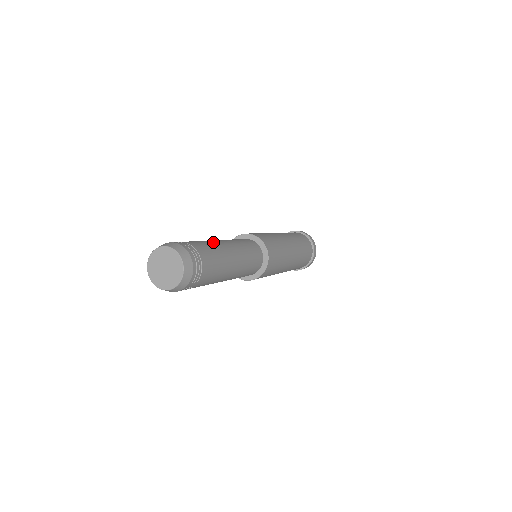
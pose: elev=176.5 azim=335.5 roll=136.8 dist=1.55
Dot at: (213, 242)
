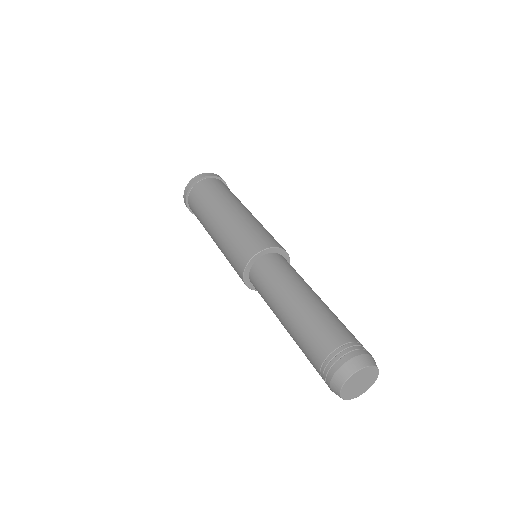
Dot at: (319, 309)
